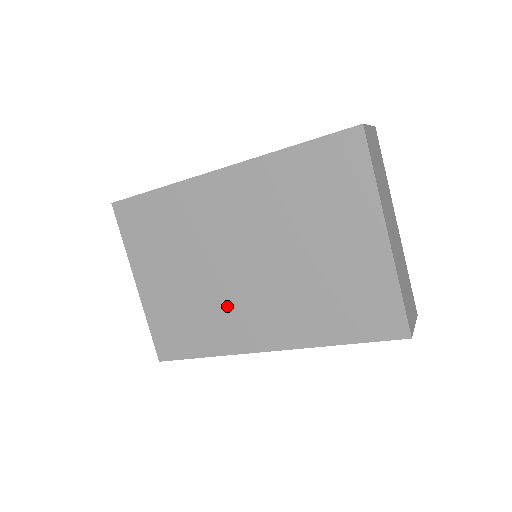
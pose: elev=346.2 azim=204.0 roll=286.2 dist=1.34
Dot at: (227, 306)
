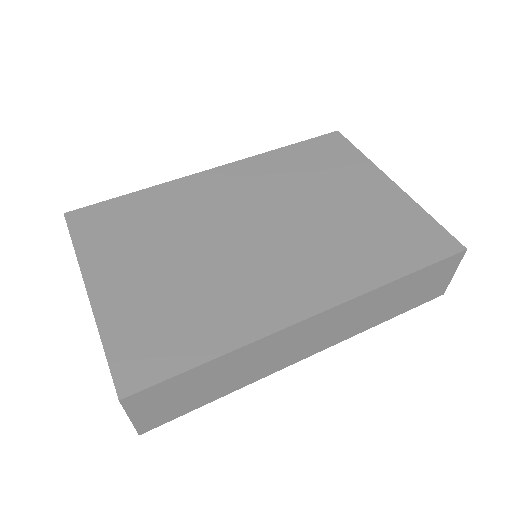
Dot at: (242, 278)
